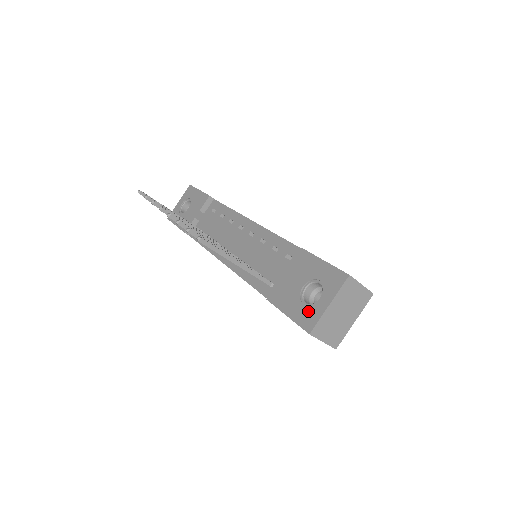
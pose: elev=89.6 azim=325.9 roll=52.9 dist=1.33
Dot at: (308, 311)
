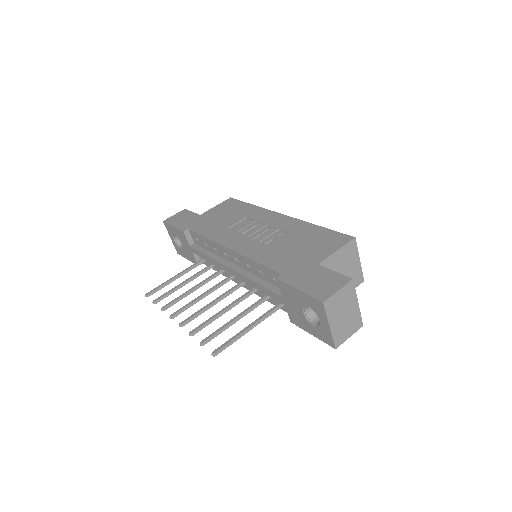
Dot at: (321, 332)
